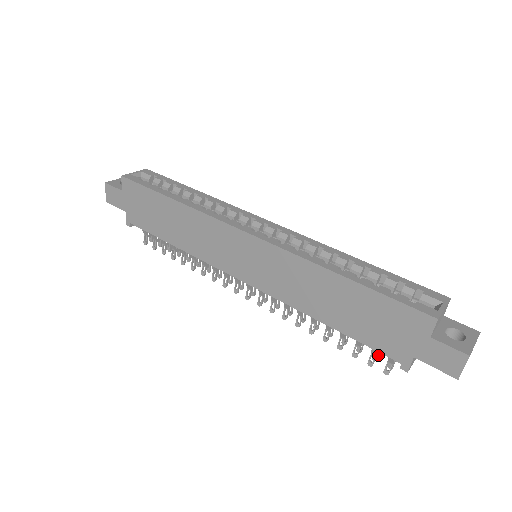
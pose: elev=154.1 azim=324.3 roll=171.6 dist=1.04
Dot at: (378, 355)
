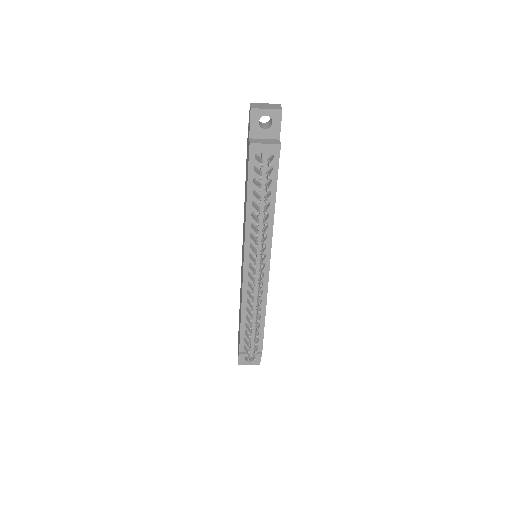
Dot at: (269, 175)
